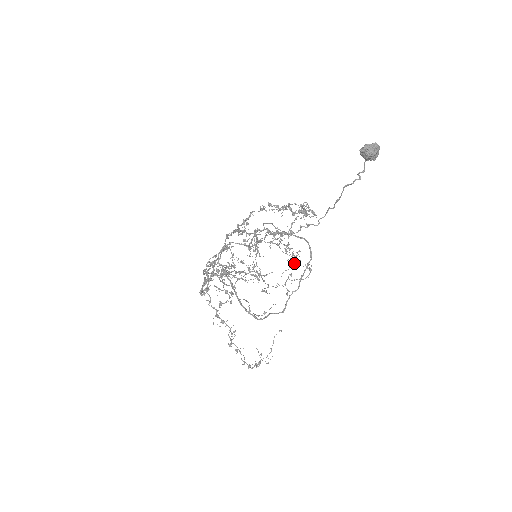
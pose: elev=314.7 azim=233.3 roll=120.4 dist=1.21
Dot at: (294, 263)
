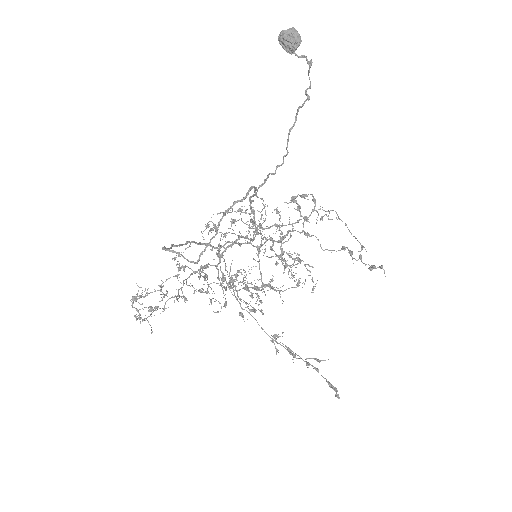
Dot at: occluded
